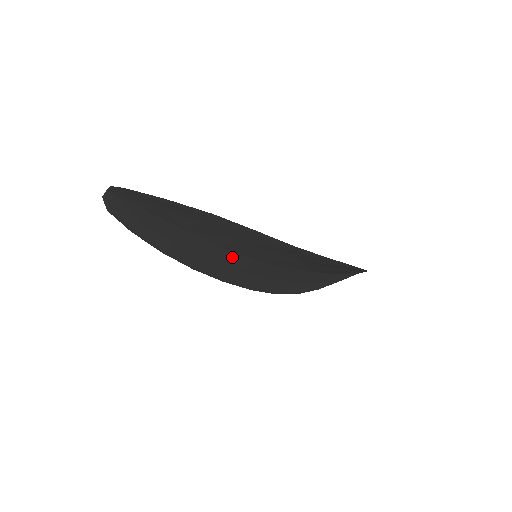
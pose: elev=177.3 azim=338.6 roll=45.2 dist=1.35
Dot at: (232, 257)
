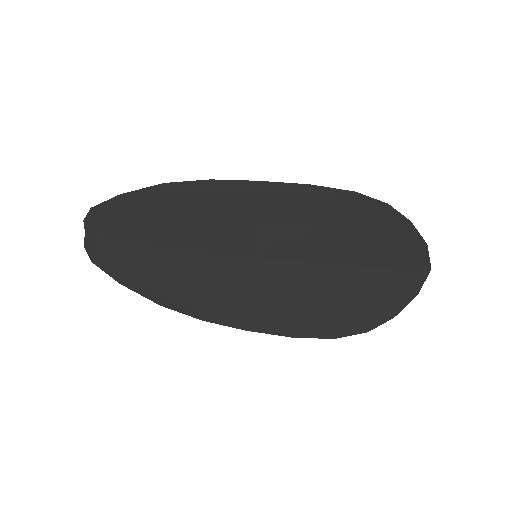
Dot at: (229, 267)
